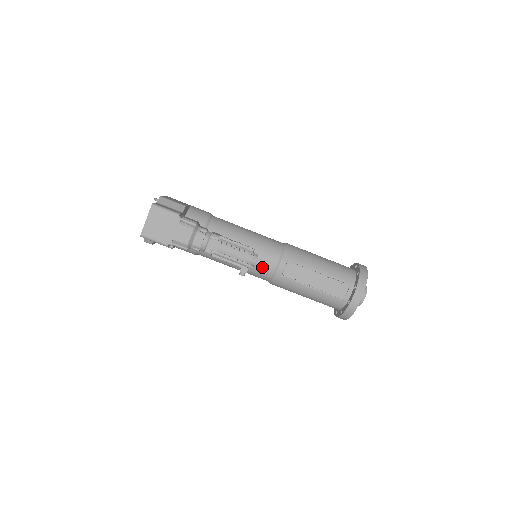
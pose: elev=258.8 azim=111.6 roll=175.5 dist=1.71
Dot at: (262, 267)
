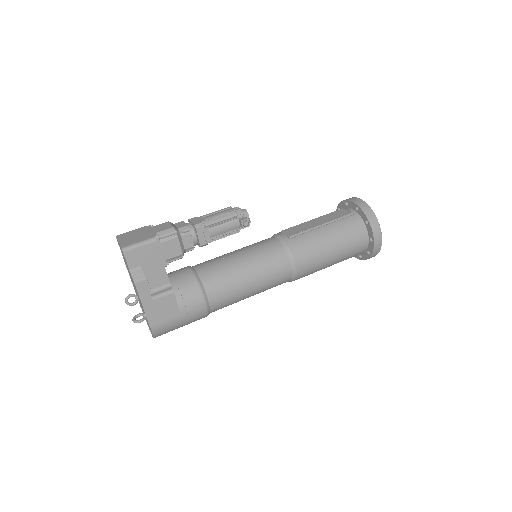
Dot at: (267, 247)
